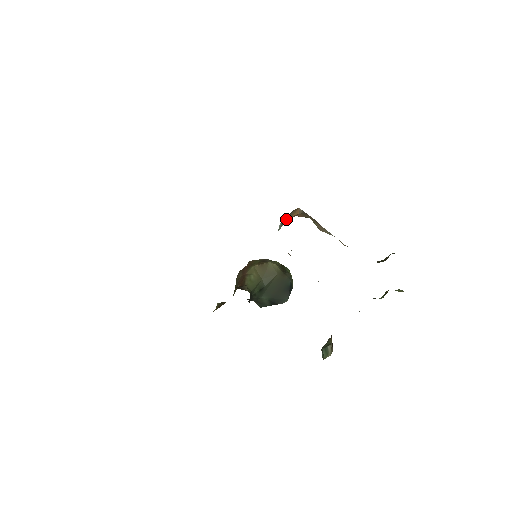
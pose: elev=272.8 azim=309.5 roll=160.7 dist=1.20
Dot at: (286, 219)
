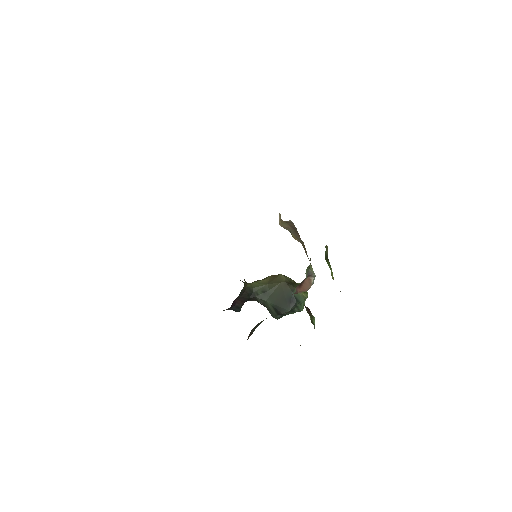
Dot at: occluded
